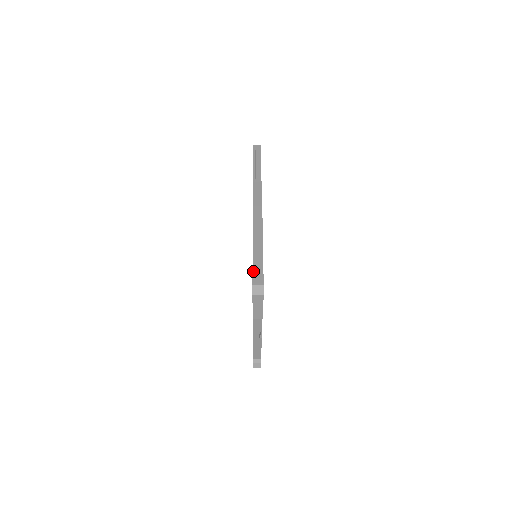
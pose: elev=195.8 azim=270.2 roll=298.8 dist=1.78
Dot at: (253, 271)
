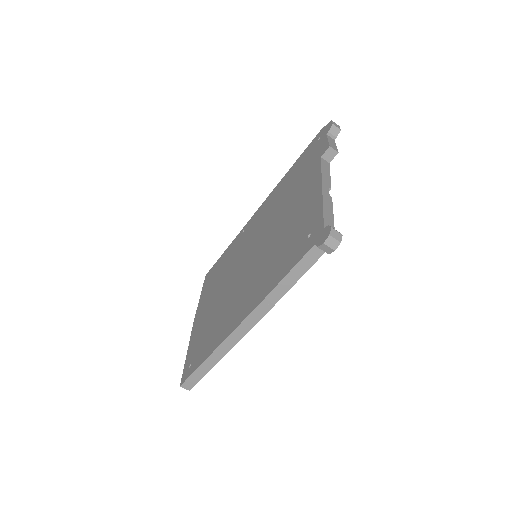
Dot at: occluded
